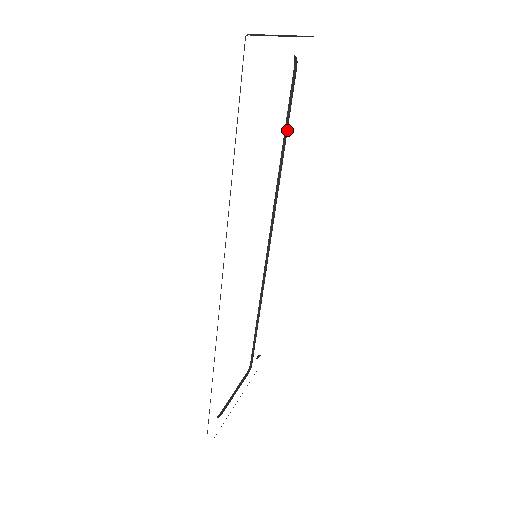
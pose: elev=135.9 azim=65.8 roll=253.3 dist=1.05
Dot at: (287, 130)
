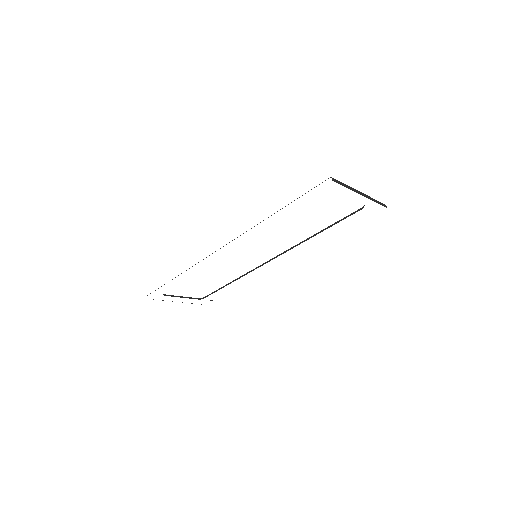
Dot at: occluded
